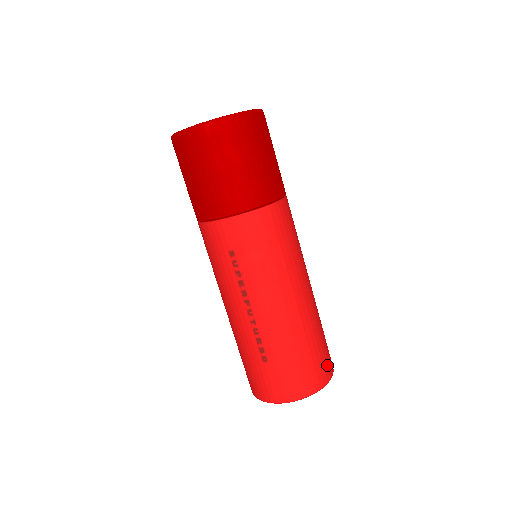
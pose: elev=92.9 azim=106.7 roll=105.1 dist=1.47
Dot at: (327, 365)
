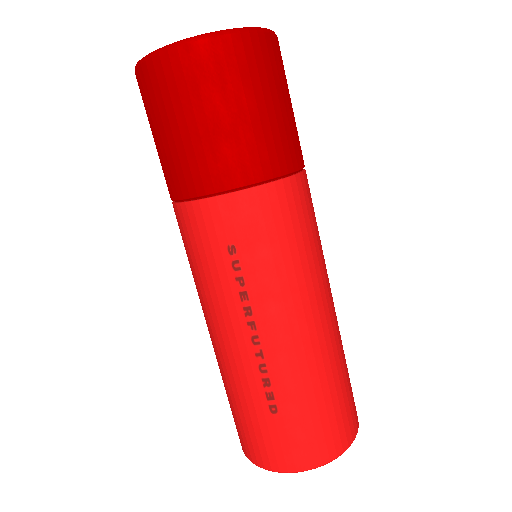
Dot at: (354, 411)
